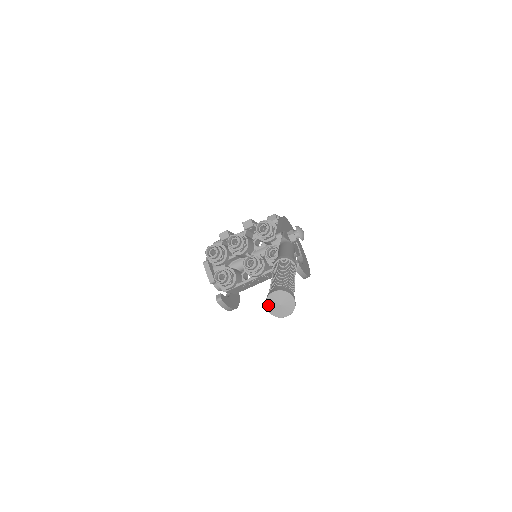
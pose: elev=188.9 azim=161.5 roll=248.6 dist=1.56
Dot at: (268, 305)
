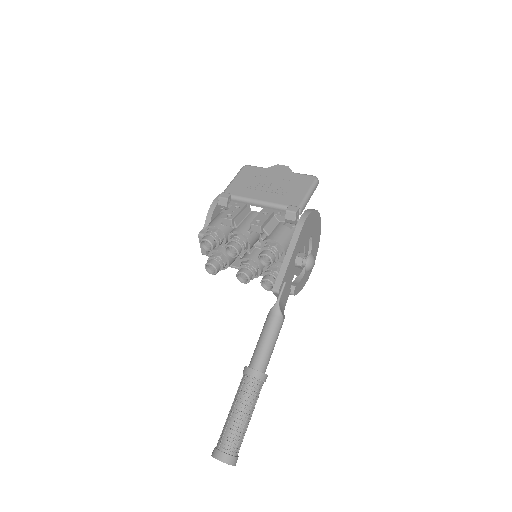
Dot at: (213, 456)
